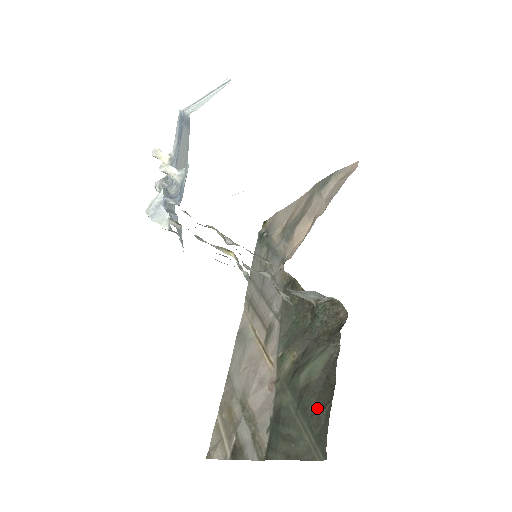
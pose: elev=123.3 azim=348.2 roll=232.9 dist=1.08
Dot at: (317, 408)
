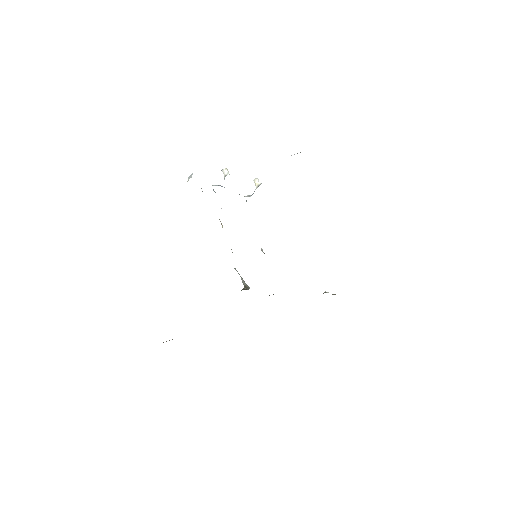
Dot at: occluded
